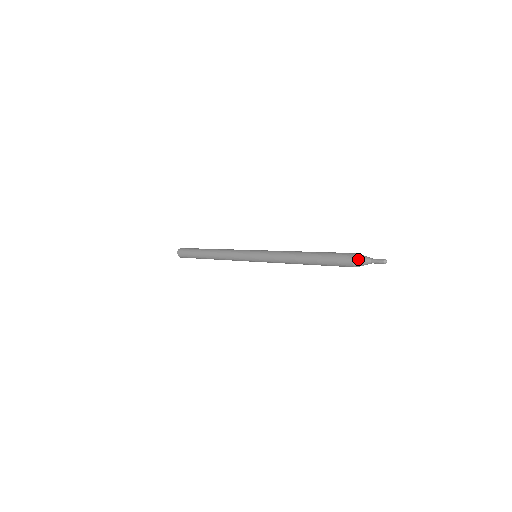
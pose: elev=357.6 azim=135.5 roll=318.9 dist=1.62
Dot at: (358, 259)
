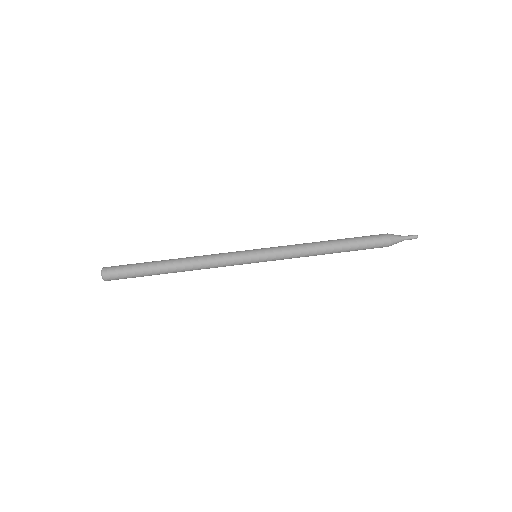
Dot at: occluded
